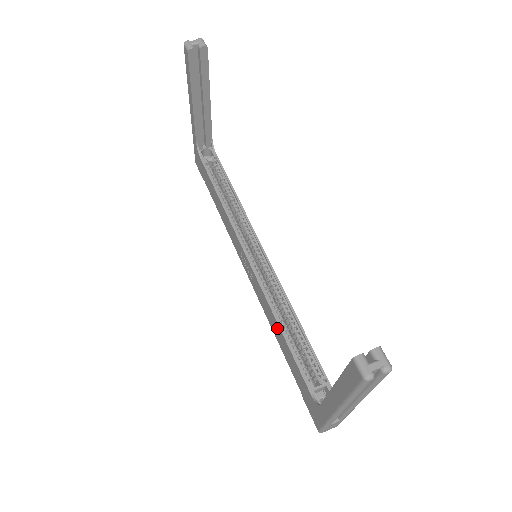
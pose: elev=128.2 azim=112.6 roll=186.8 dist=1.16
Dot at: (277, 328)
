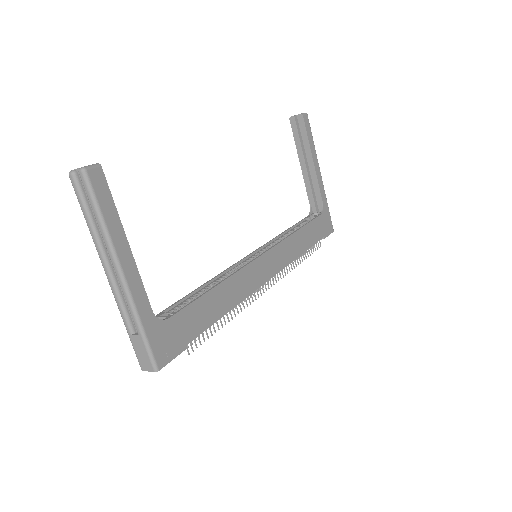
Dot at: occluded
